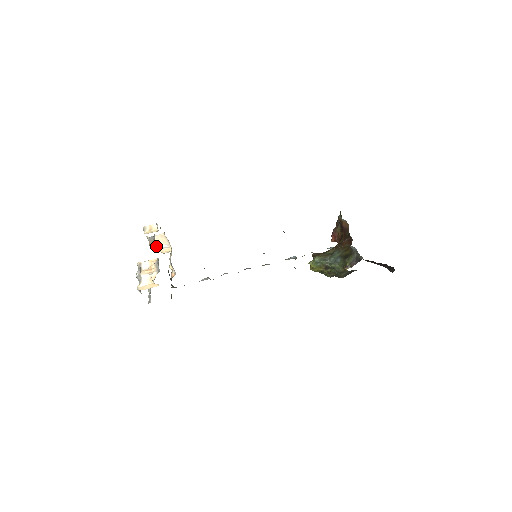
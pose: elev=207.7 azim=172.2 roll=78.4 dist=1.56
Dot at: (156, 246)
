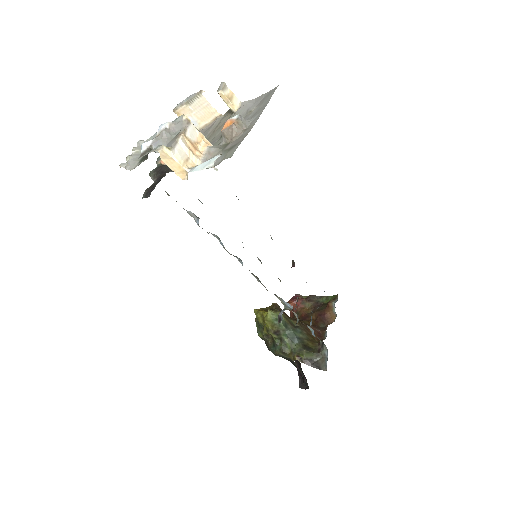
Dot at: (187, 109)
